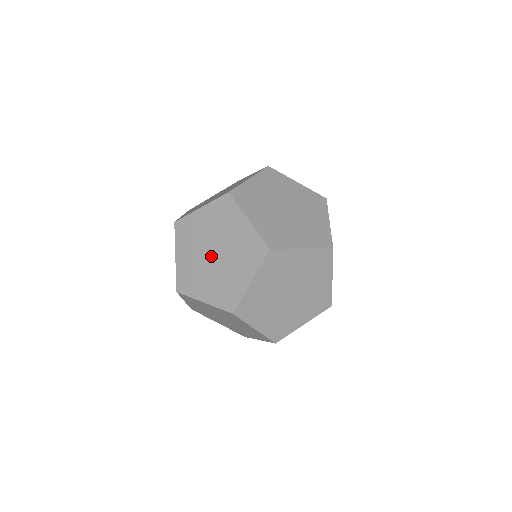
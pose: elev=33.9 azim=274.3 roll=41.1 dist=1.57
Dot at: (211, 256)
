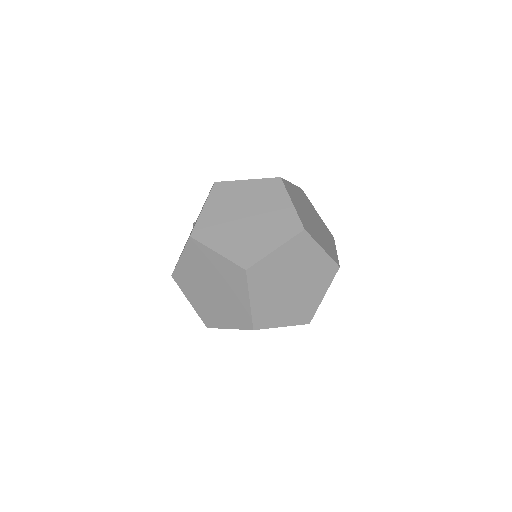
Dot at: occluded
